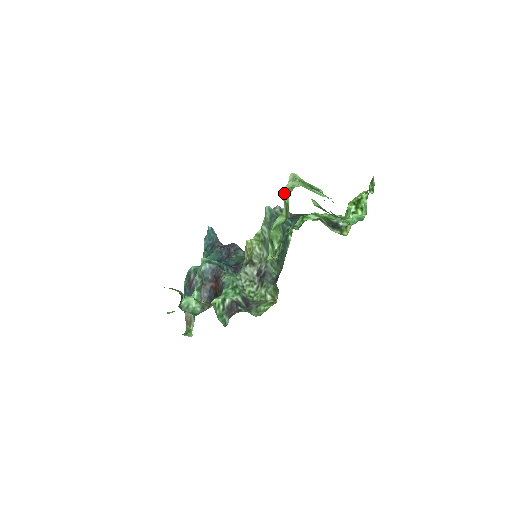
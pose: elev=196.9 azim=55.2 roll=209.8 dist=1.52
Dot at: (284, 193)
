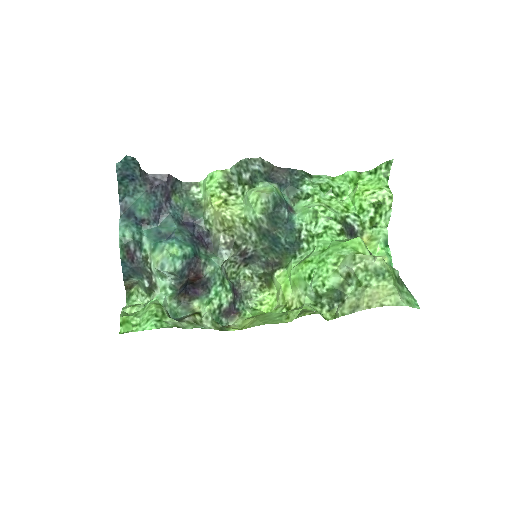
Dot at: (357, 267)
